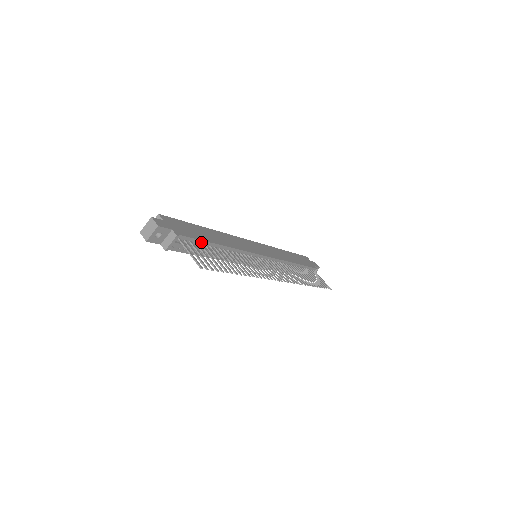
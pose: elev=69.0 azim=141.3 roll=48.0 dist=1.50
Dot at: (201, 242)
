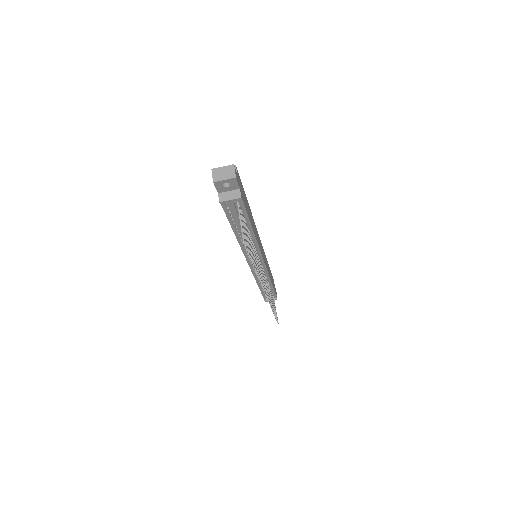
Dot at: (246, 216)
